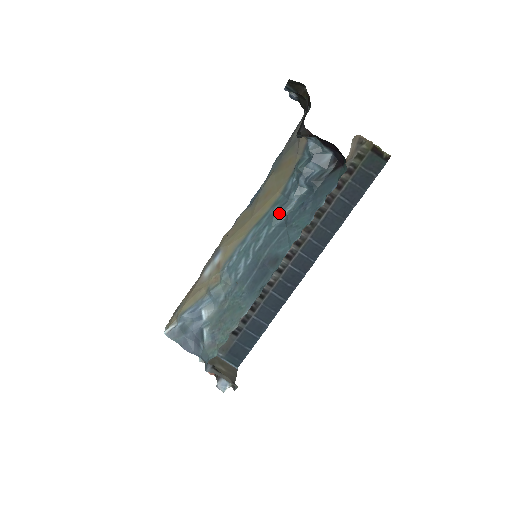
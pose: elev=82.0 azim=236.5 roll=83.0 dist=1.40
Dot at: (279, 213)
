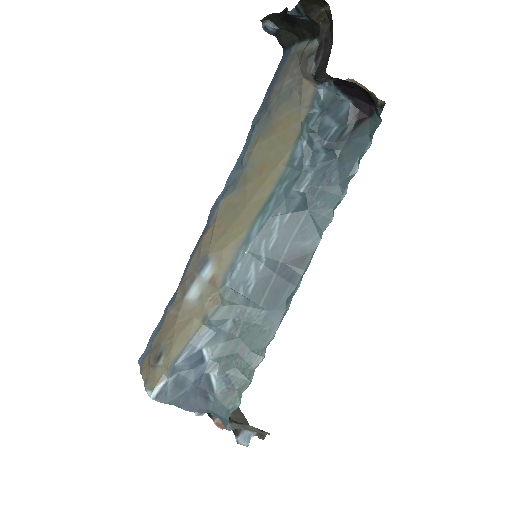
Dot at: (292, 192)
